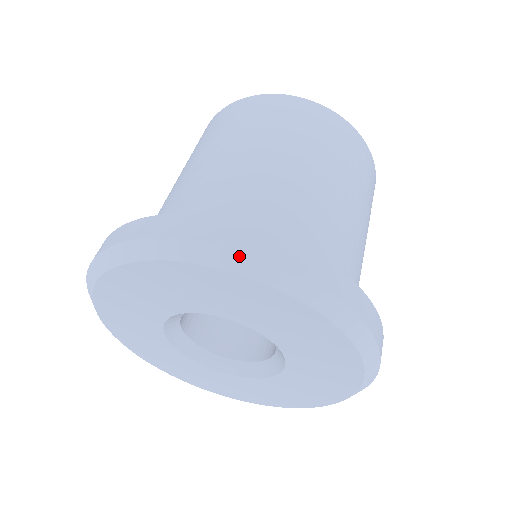
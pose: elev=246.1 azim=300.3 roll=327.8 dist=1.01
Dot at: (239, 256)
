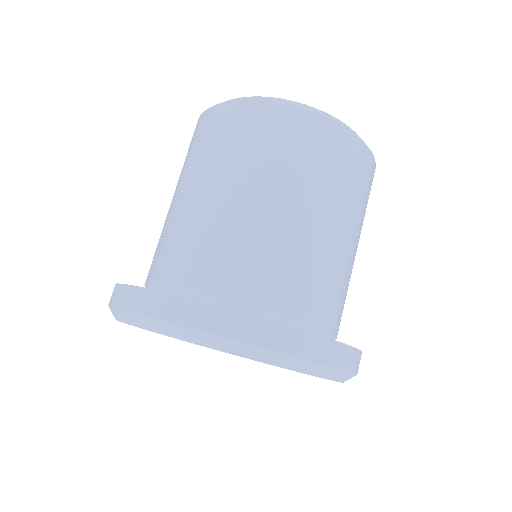
Dot at: (184, 330)
